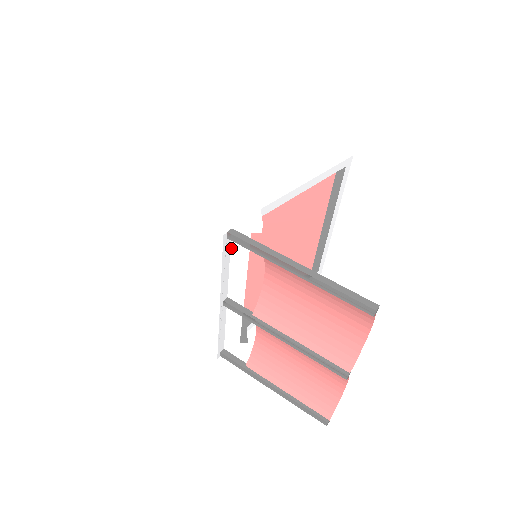
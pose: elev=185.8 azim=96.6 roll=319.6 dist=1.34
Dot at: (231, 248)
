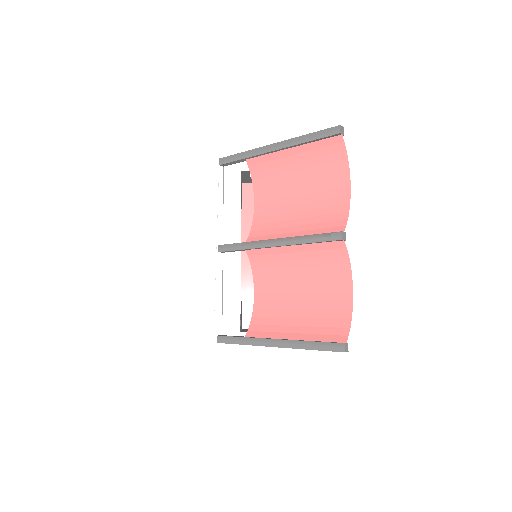
Dot at: (225, 188)
